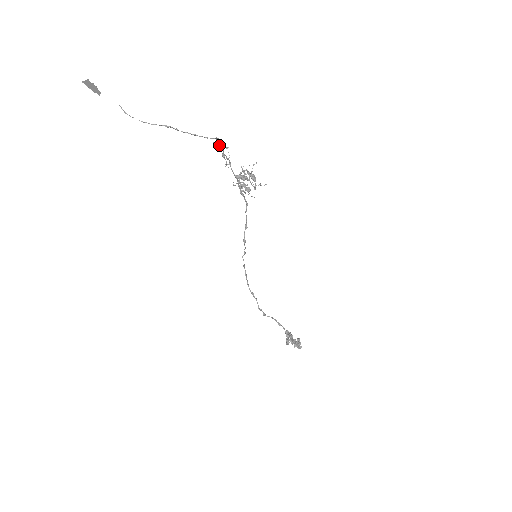
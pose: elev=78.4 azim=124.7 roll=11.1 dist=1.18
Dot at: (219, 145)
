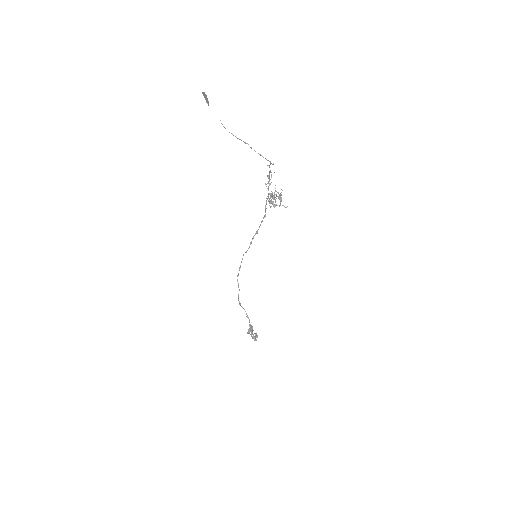
Dot at: occluded
